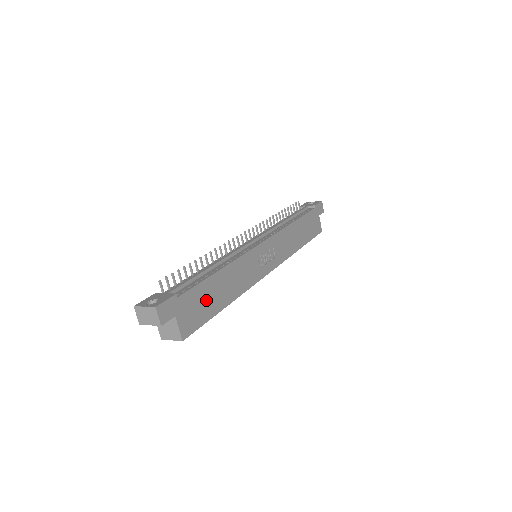
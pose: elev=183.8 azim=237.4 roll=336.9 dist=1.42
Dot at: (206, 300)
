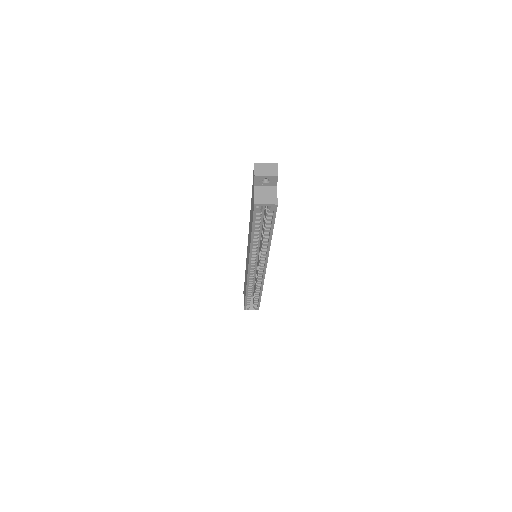
Dot at: occluded
